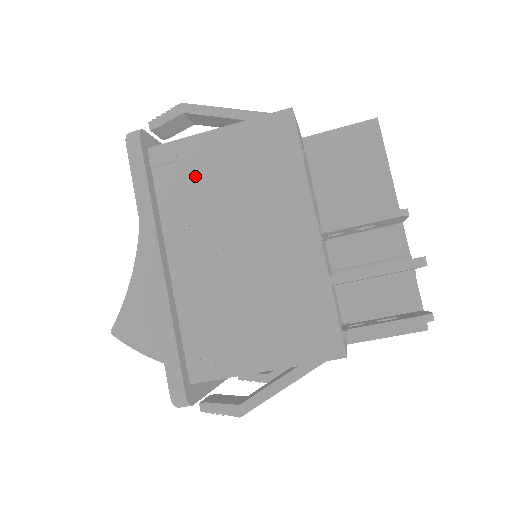
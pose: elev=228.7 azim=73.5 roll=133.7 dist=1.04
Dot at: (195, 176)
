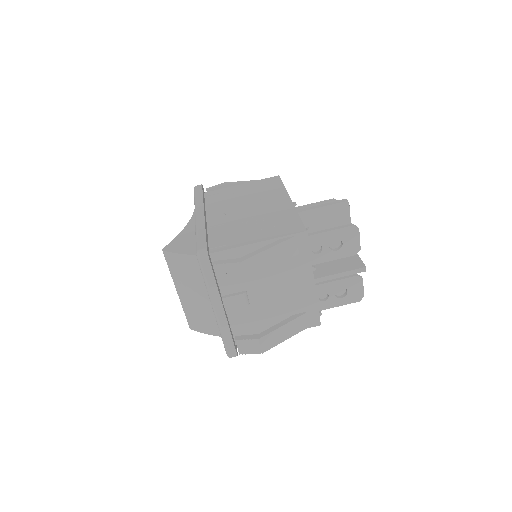
Dot at: (227, 196)
